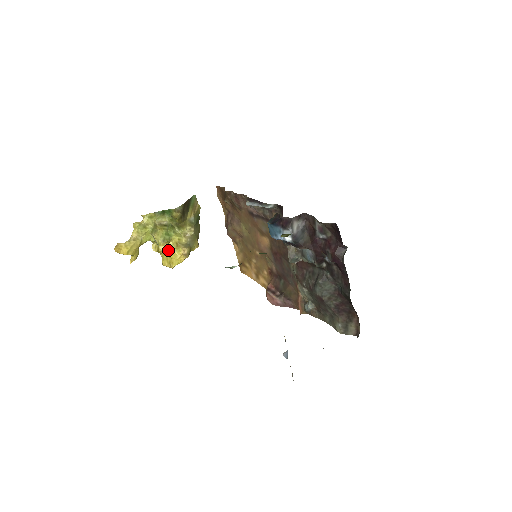
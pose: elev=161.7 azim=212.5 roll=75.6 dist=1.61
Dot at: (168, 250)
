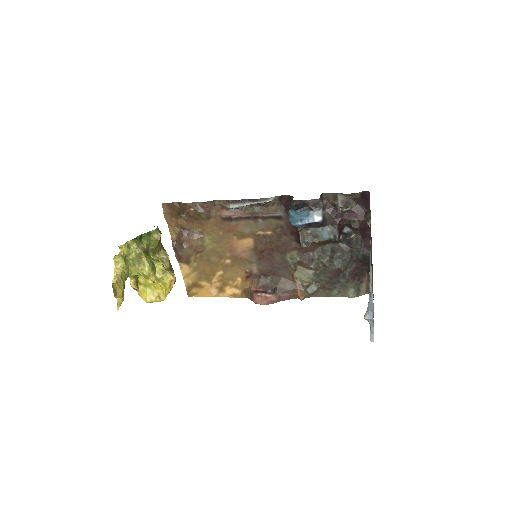
Dot at: (155, 281)
